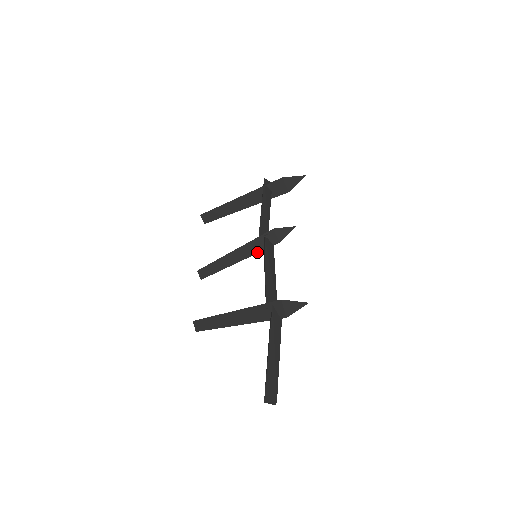
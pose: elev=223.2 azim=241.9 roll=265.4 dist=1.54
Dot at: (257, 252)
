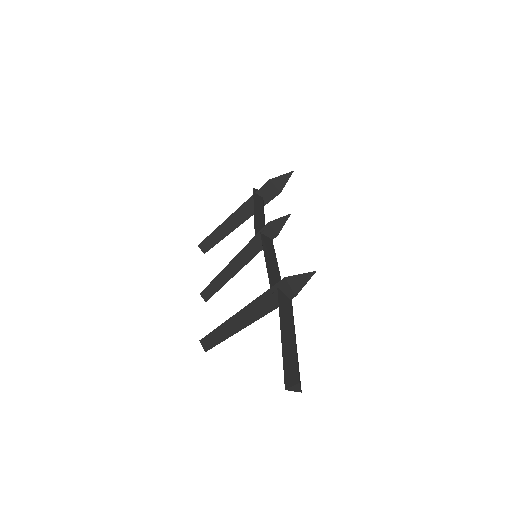
Dot at: (257, 253)
